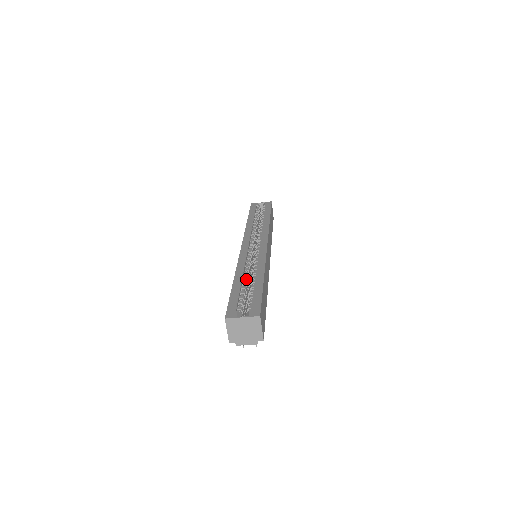
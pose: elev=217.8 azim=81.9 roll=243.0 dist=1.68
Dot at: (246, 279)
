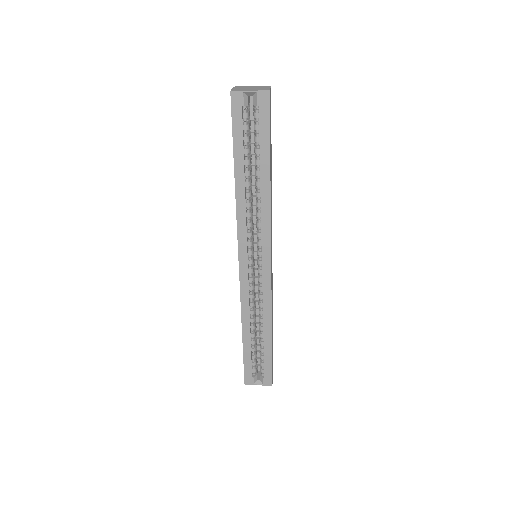
Dot at: (254, 329)
